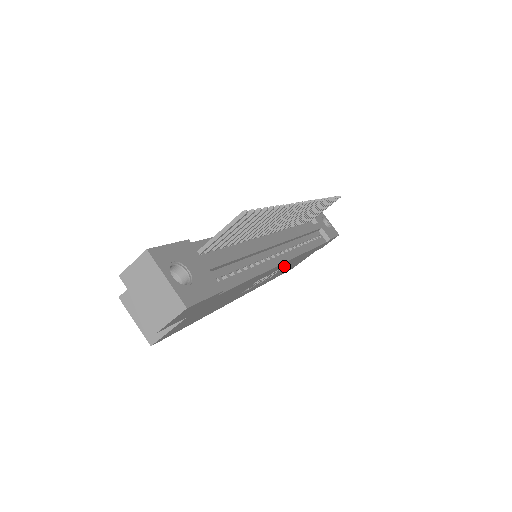
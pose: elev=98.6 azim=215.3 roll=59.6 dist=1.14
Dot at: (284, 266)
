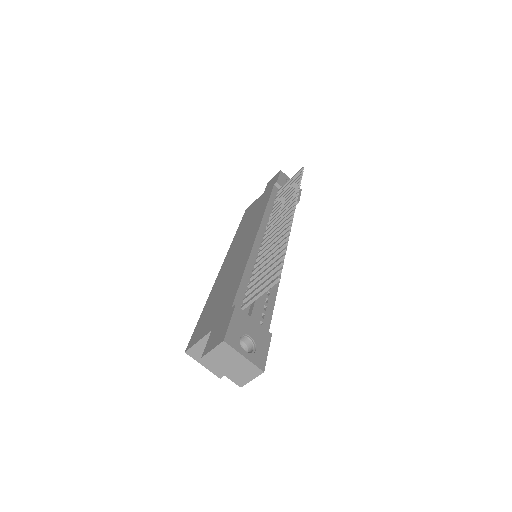
Dot at: occluded
